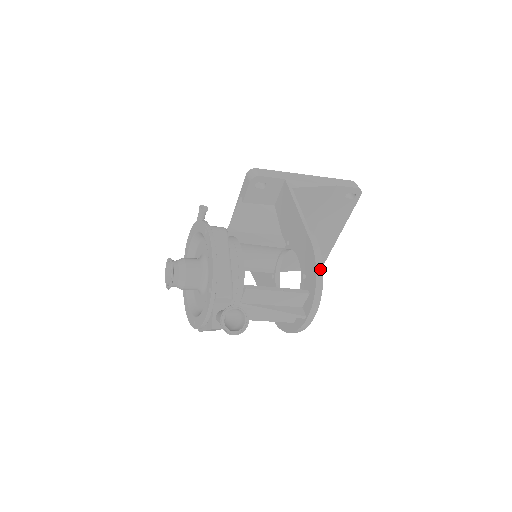
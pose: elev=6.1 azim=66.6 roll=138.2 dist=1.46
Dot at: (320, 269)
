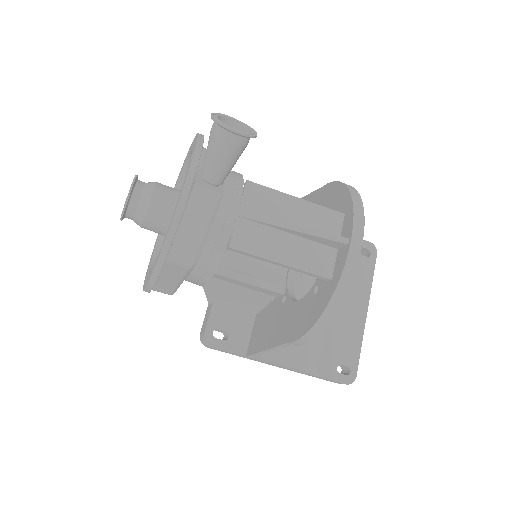
Dot at: (350, 187)
